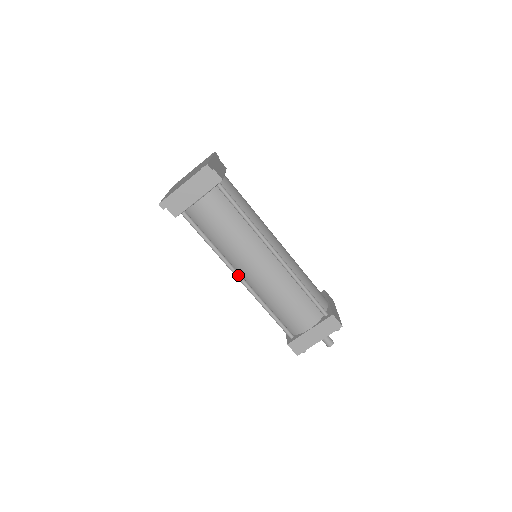
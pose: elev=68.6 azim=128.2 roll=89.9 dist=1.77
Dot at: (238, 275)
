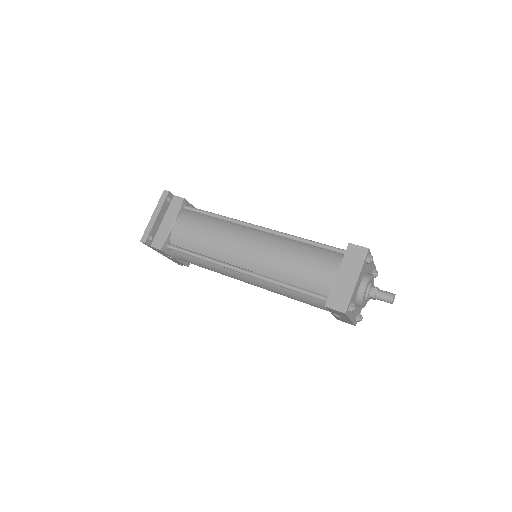
Dot at: (237, 268)
